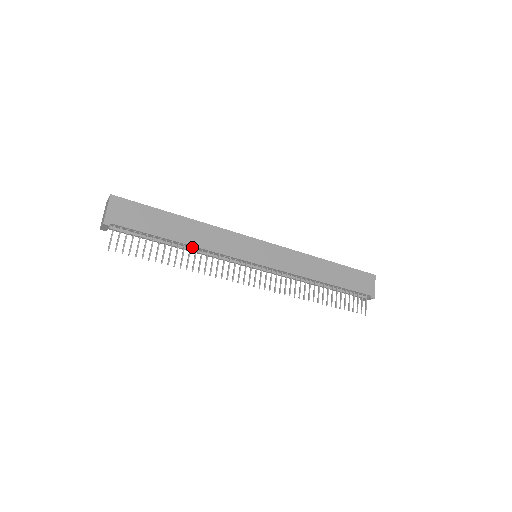
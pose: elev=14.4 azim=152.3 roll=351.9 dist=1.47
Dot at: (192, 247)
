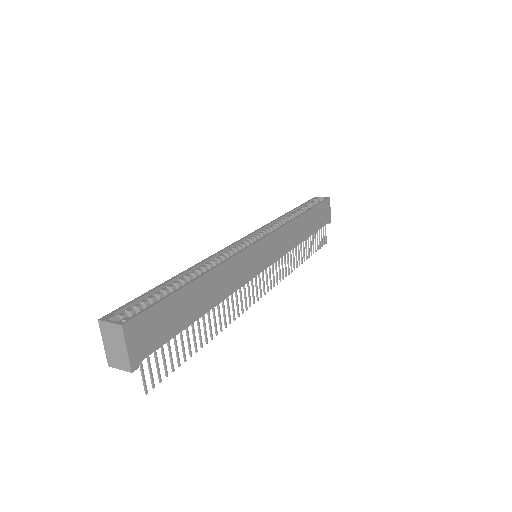
Dot at: occluded
